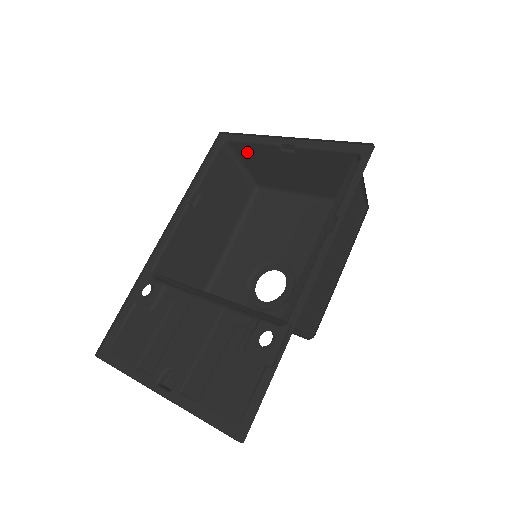
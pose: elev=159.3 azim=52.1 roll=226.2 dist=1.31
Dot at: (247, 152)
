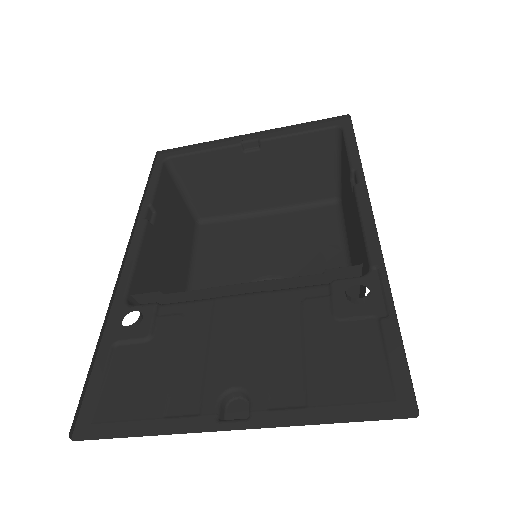
Dot at: (194, 168)
